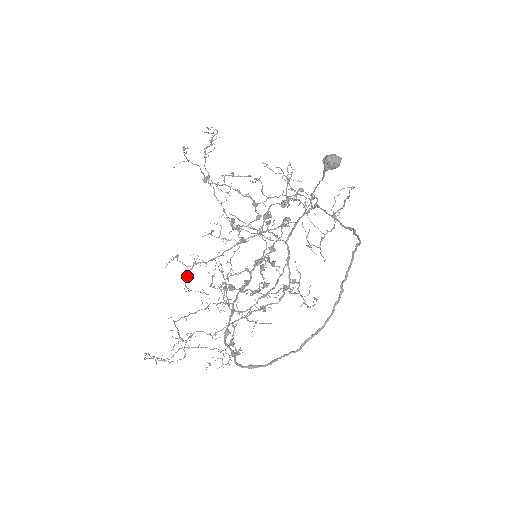
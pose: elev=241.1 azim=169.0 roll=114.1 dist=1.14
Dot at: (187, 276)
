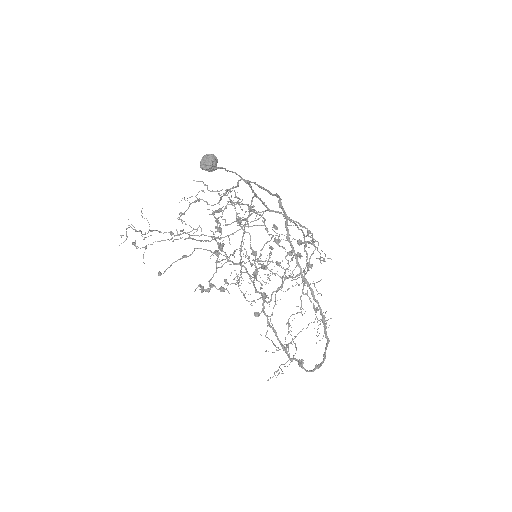
Dot at: (243, 294)
